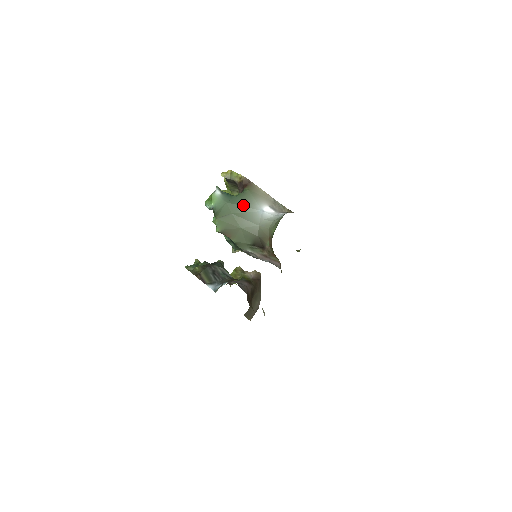
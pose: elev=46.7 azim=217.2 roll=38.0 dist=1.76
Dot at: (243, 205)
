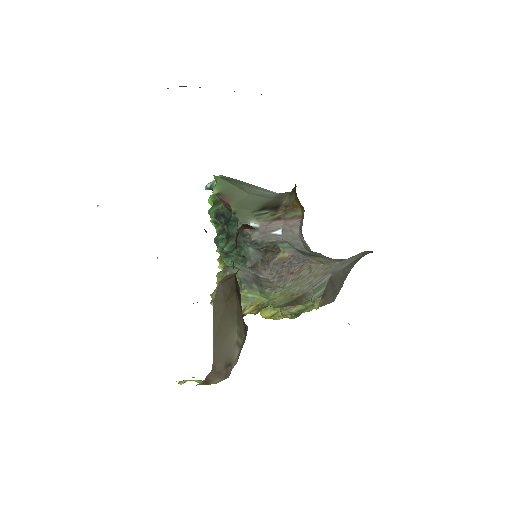
Dot at: (257, 186)
